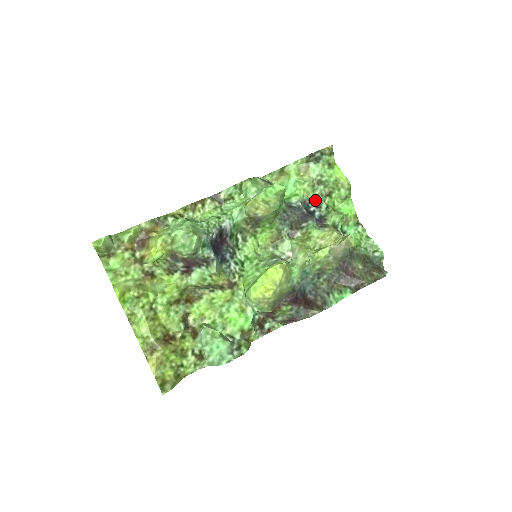
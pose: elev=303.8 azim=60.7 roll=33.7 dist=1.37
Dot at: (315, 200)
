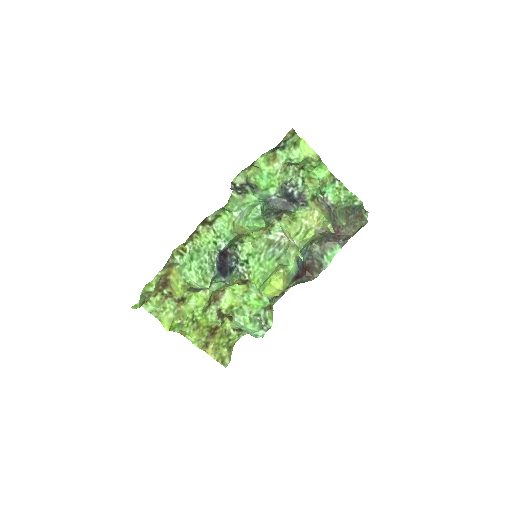
Dot at: (290, 180)
